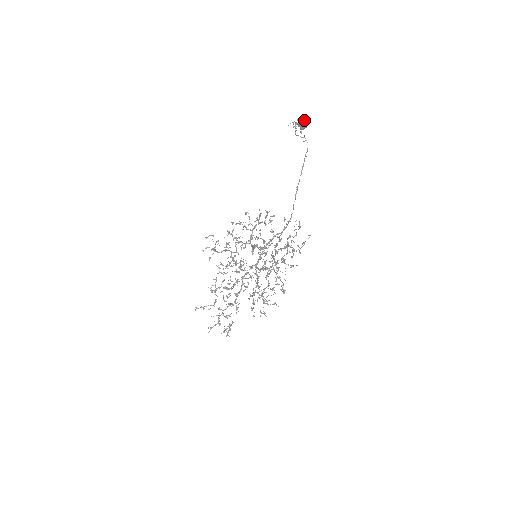
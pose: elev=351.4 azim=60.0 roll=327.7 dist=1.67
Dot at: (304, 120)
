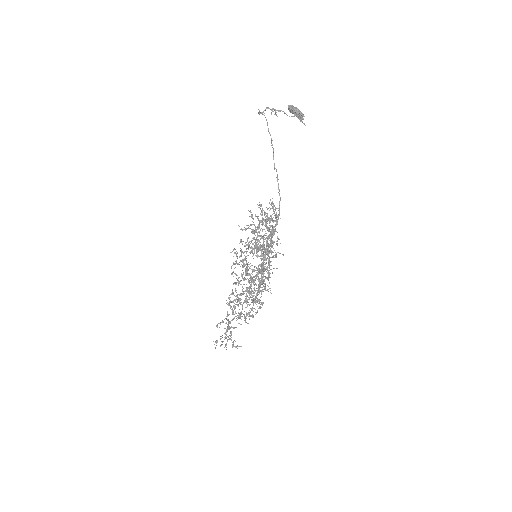
Dot at: (295, 108)
